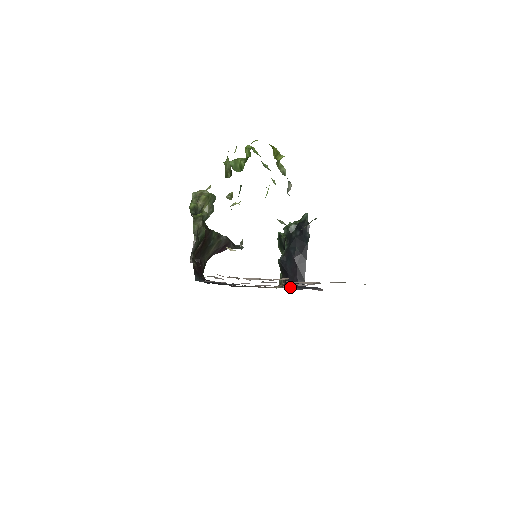
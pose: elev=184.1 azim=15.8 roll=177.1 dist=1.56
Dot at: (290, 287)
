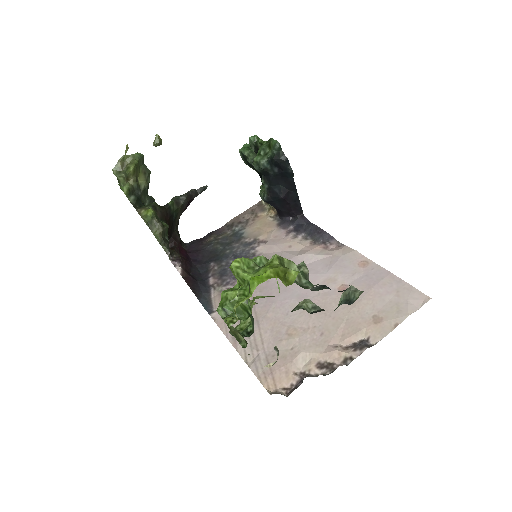
Dot at: (293, 234)
